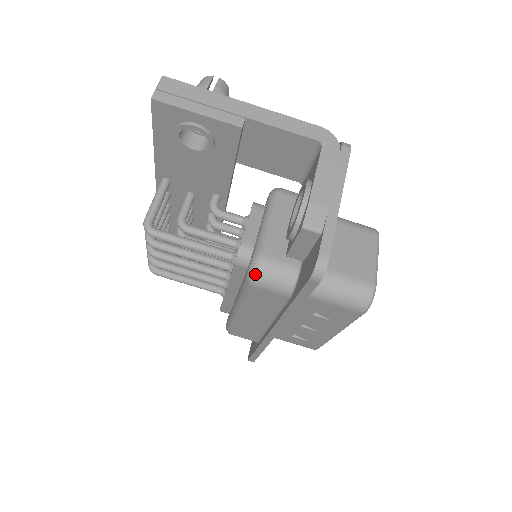
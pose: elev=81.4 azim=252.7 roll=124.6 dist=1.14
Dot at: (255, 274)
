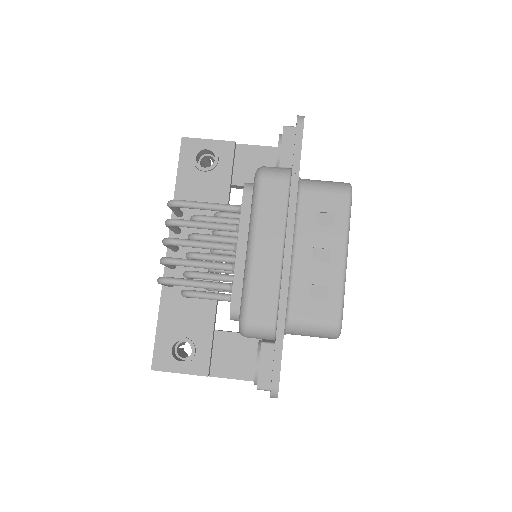
Dot at: (261, 169)
